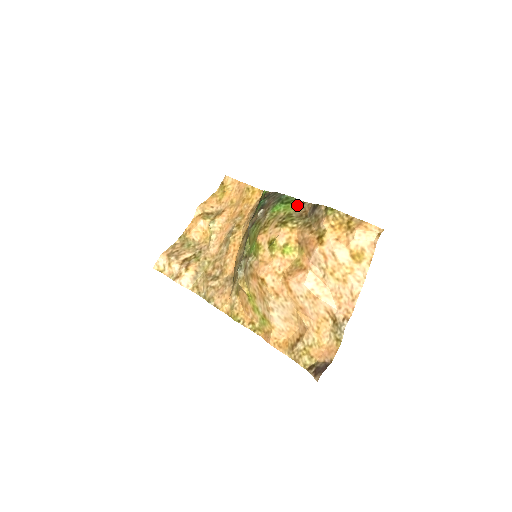
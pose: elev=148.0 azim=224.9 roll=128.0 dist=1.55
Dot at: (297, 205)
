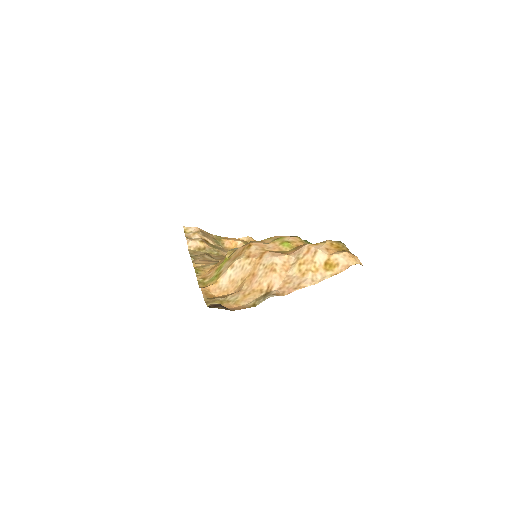
Dot at: occluded
